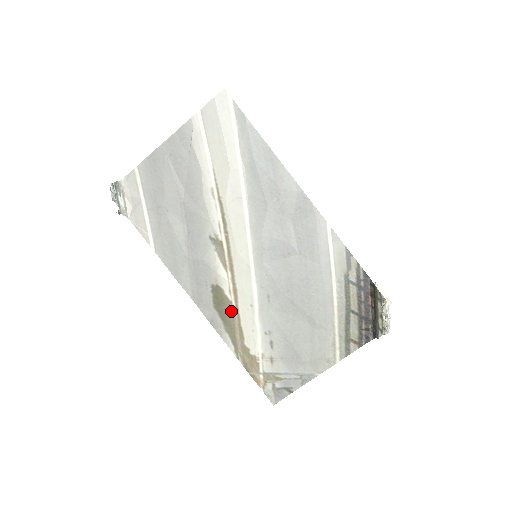
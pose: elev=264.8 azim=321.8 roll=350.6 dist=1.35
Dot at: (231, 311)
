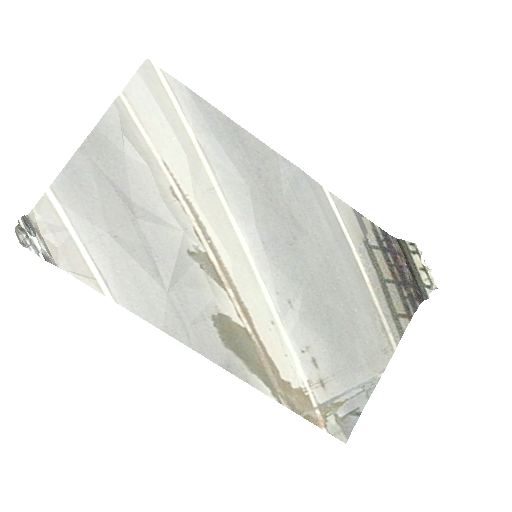
Dot at: (249, 341)
